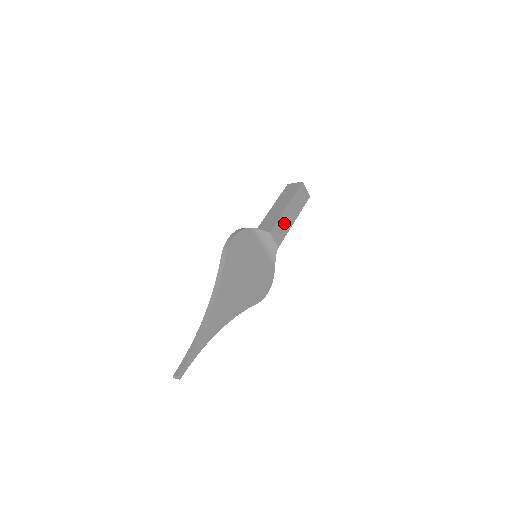
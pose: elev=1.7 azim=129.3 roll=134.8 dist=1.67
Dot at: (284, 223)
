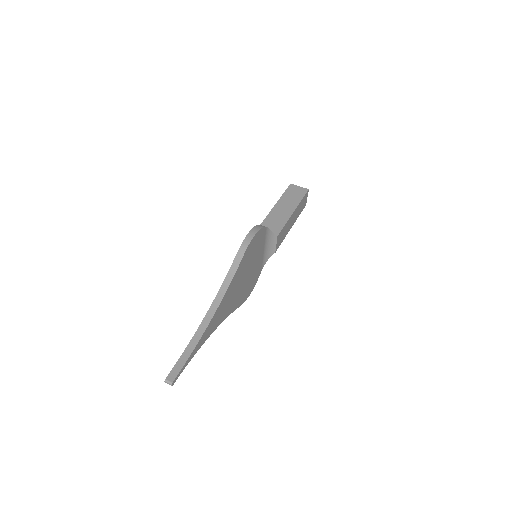
Dot at: (286, 228)
